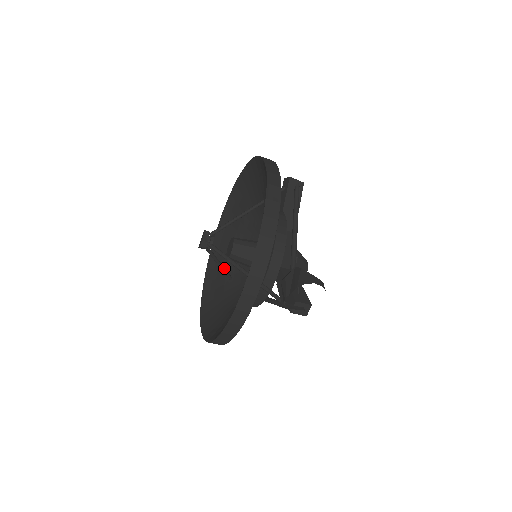
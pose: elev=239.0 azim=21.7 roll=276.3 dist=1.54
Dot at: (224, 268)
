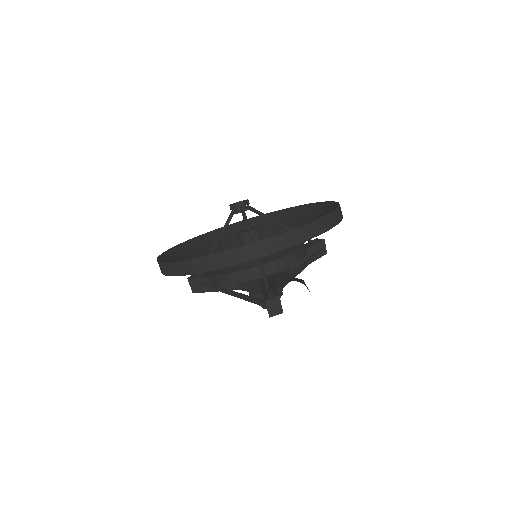
Dot at: (218, 243)
